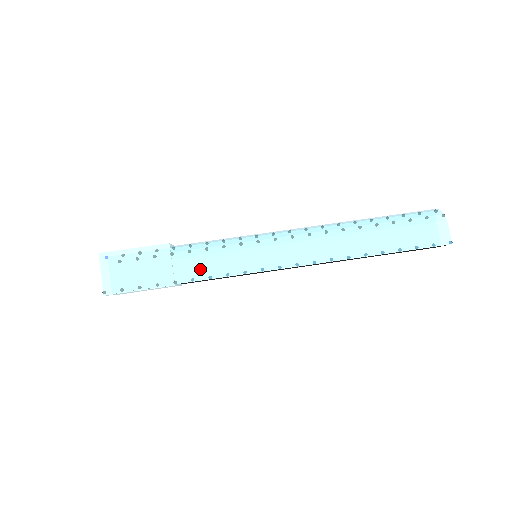
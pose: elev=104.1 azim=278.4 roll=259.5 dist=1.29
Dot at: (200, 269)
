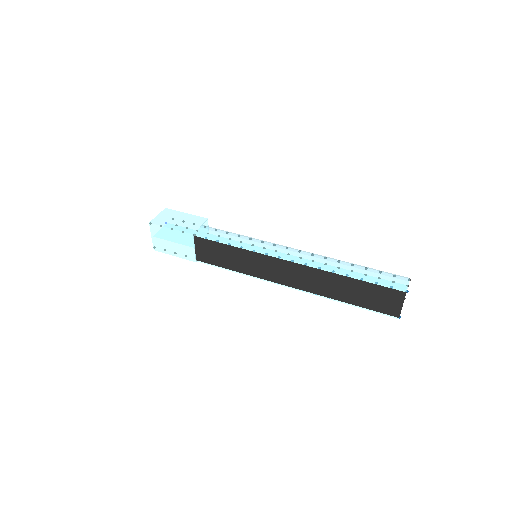
Dot at: (215, 234)
